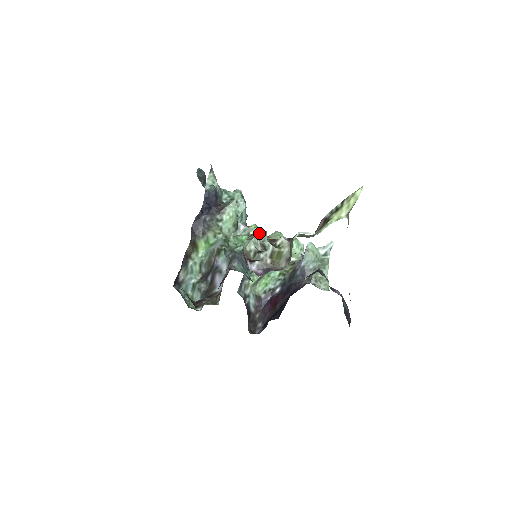
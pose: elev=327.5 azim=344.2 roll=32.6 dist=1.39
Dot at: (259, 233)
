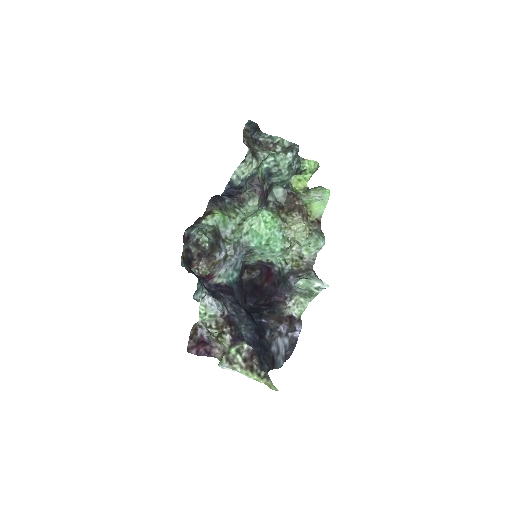
Dot at: (203, 334)
